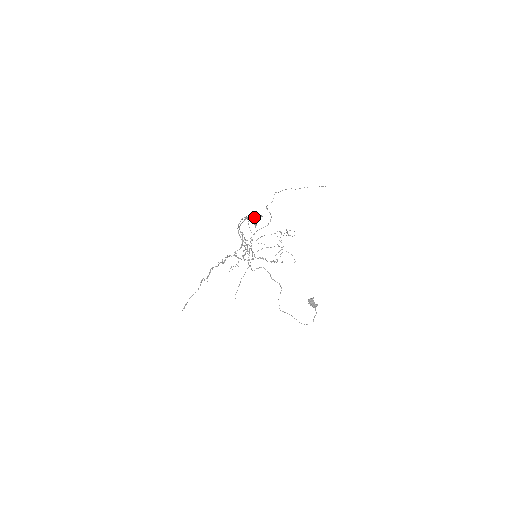
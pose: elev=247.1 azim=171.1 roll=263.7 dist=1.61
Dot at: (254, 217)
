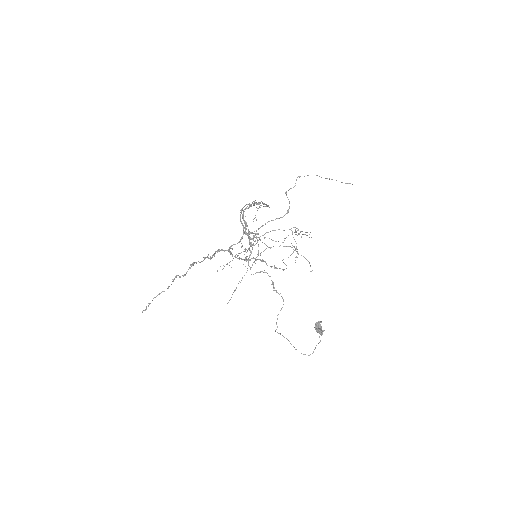
Dot at: occluded
